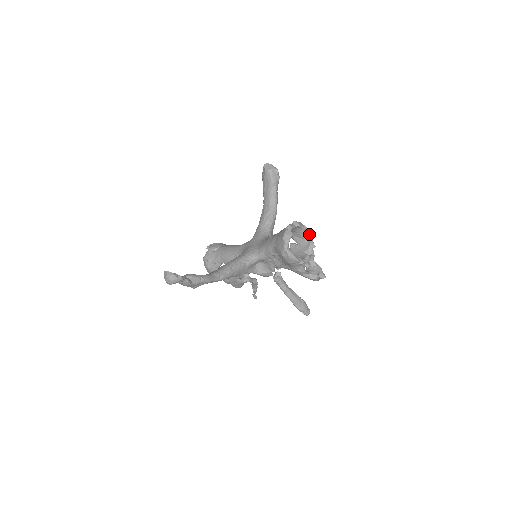
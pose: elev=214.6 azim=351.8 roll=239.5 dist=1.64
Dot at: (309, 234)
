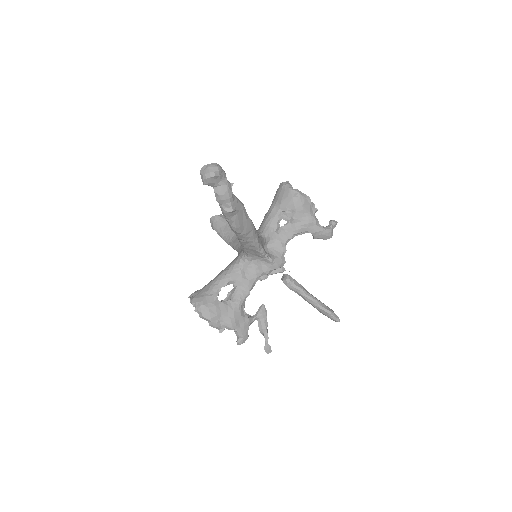
Dot at: occluded
